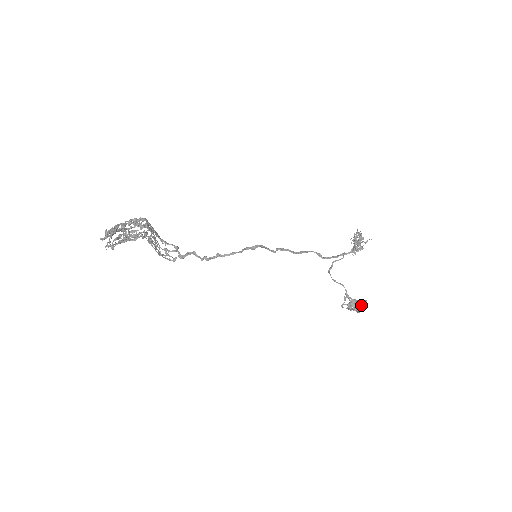
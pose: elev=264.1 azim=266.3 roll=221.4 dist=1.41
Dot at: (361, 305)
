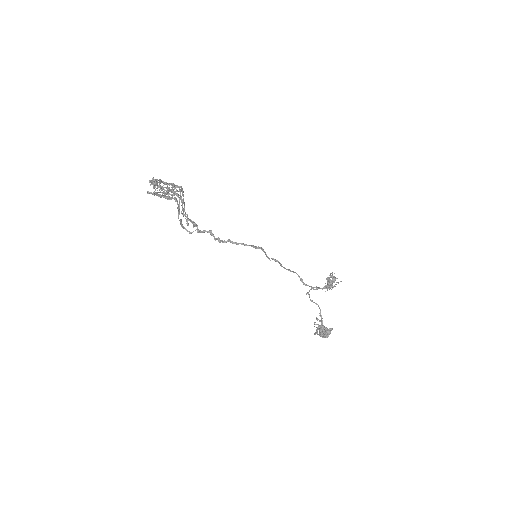
Dot at: occluded
